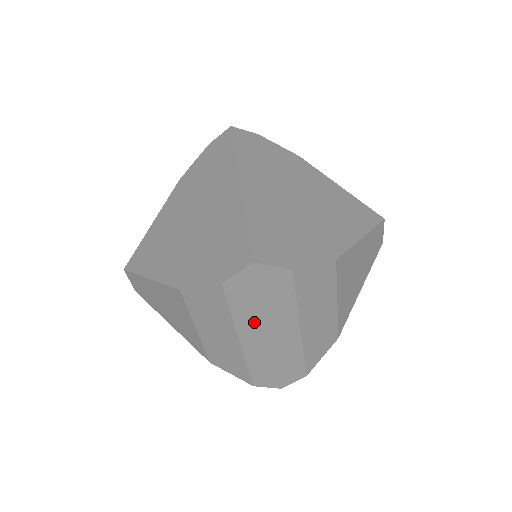
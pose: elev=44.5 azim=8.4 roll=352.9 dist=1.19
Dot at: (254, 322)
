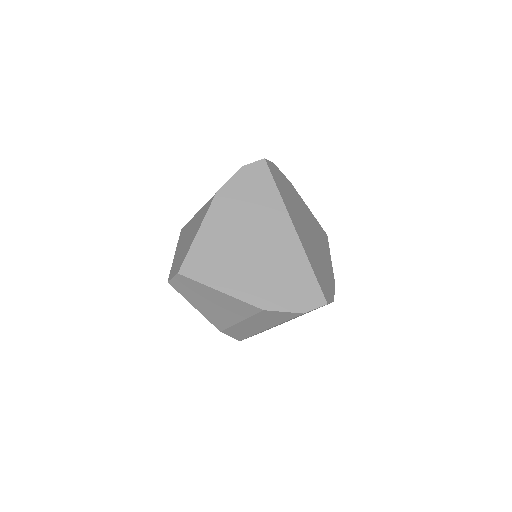
Dot at: occluded
